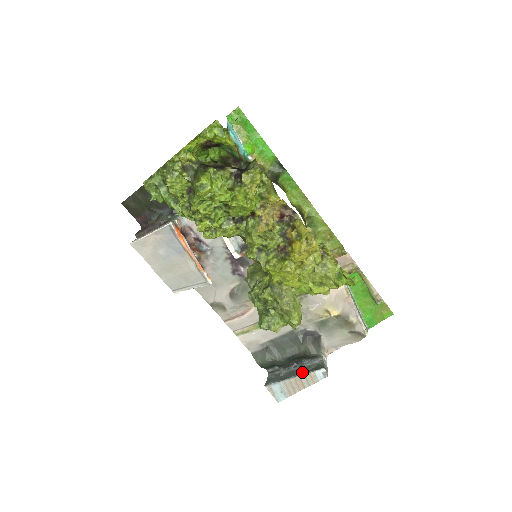
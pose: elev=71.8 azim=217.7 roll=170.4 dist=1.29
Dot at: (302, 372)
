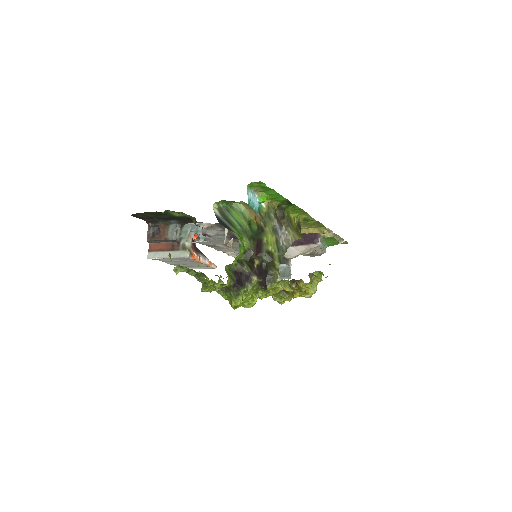
Dot at: occluded
